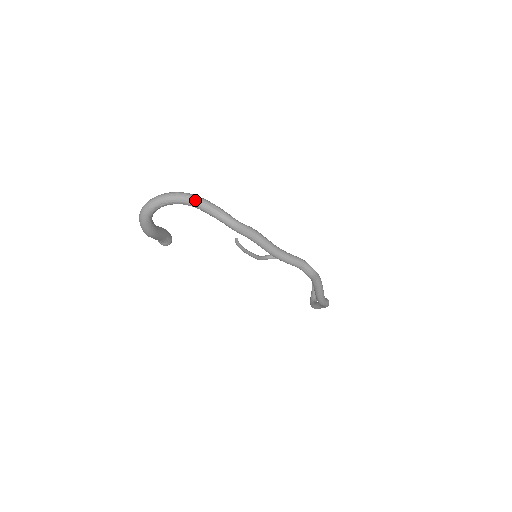
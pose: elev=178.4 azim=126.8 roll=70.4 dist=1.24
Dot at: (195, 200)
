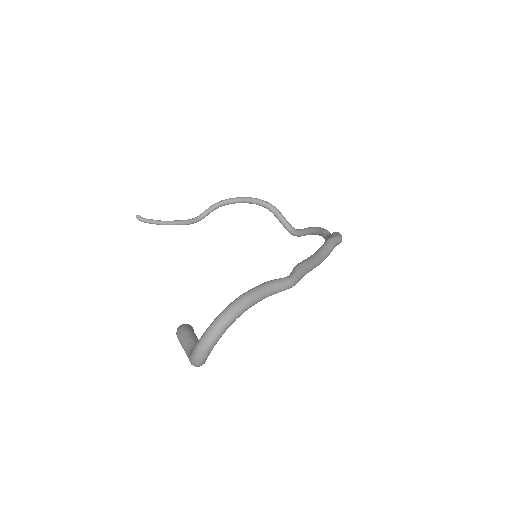
Dot at: (248, 304)
